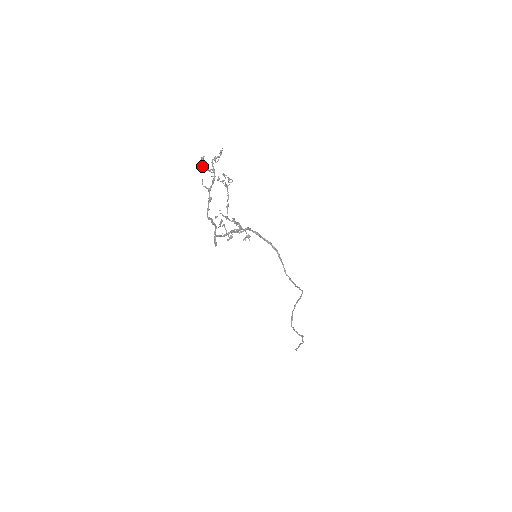
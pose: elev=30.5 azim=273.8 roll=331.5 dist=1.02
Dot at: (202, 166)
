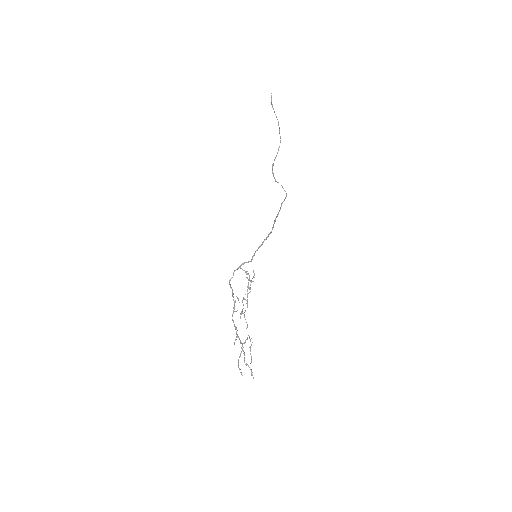
Dot at: (238, 362)
